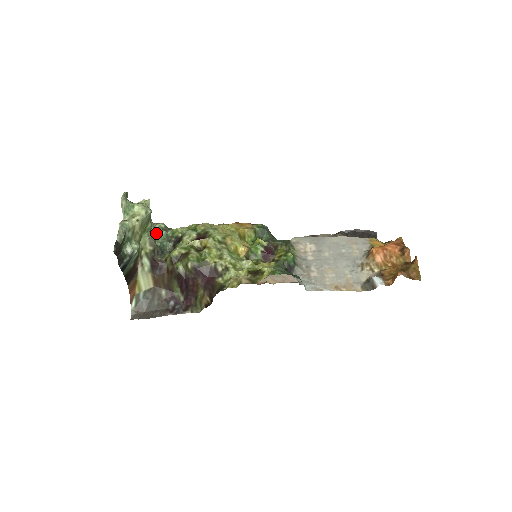
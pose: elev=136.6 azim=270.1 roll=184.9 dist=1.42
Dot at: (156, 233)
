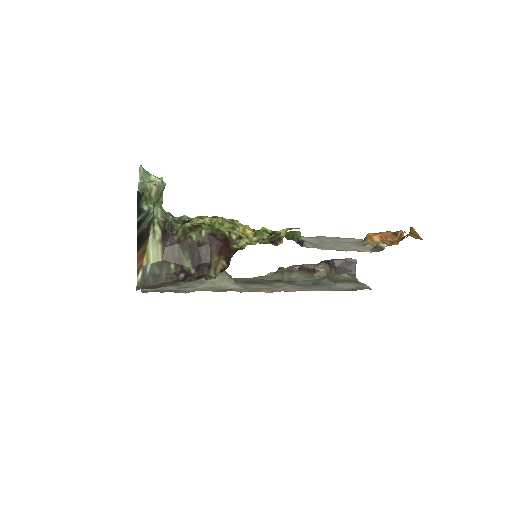
Dot at: occluded
